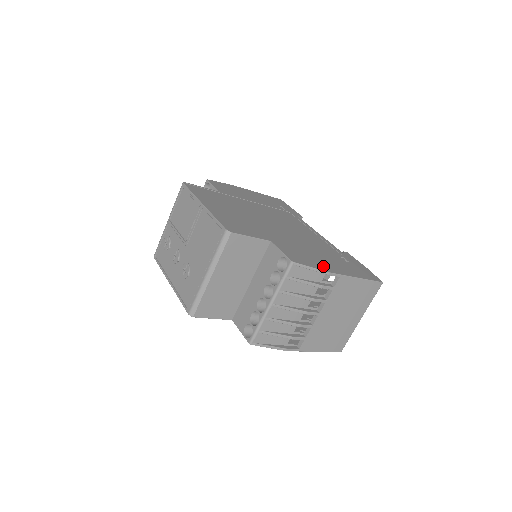
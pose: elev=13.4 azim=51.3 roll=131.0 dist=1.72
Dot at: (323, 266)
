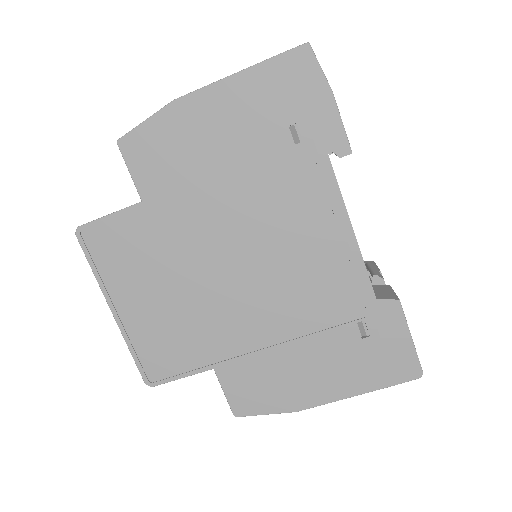
Dot at: occluded
